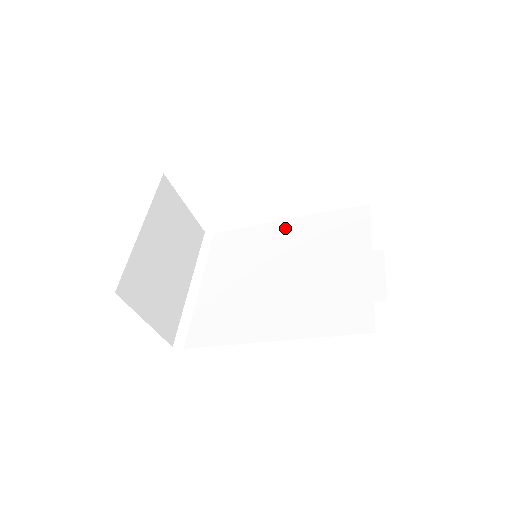
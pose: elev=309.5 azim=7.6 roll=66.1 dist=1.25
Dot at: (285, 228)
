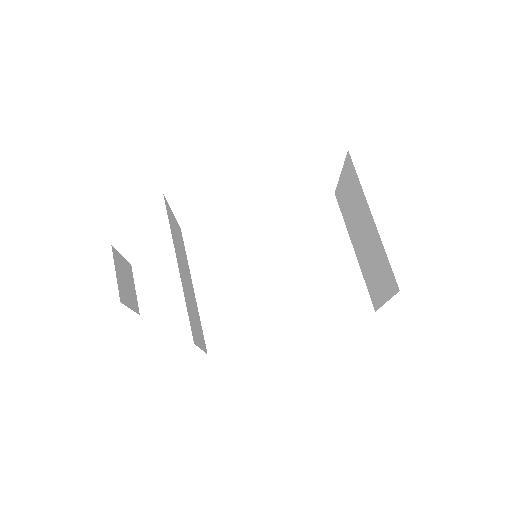
Dot at: (265, 220)
